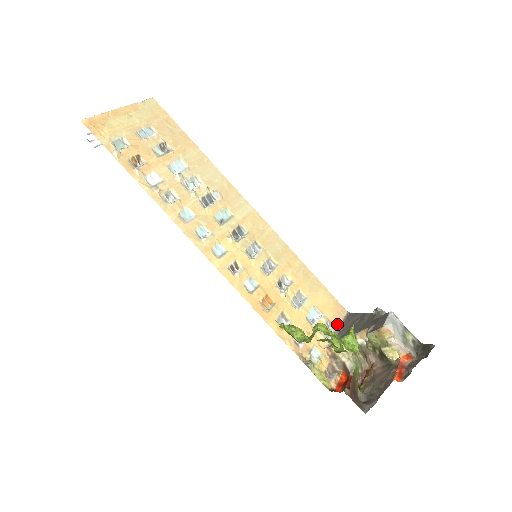
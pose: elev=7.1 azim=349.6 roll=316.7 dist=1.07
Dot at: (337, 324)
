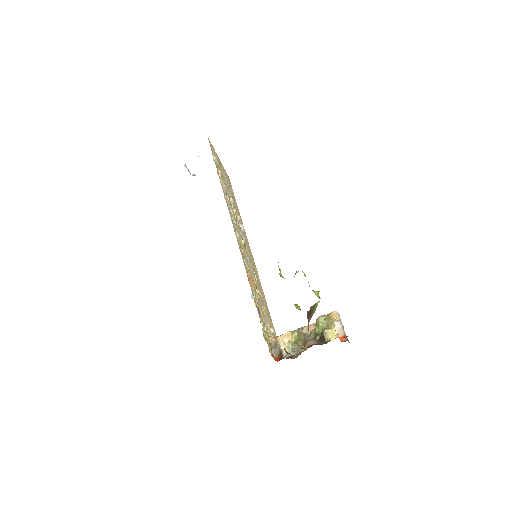
Dot at: occluded
